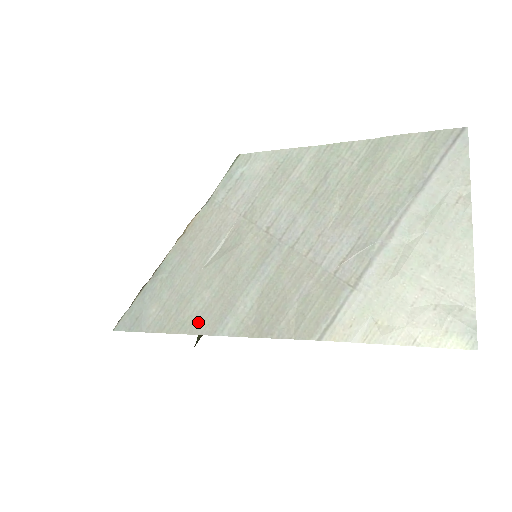
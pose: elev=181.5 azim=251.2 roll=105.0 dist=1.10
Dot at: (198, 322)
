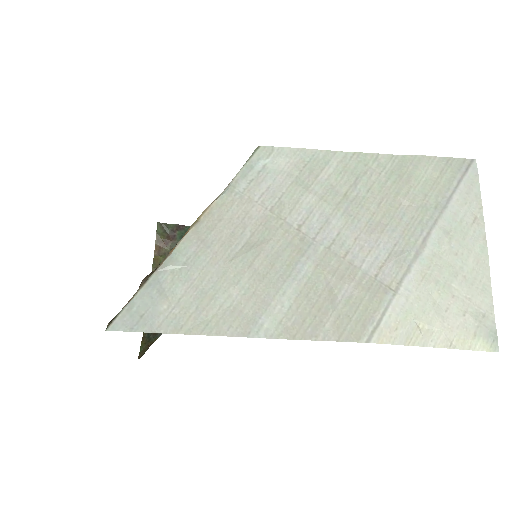
Dot at: (226, 322)
